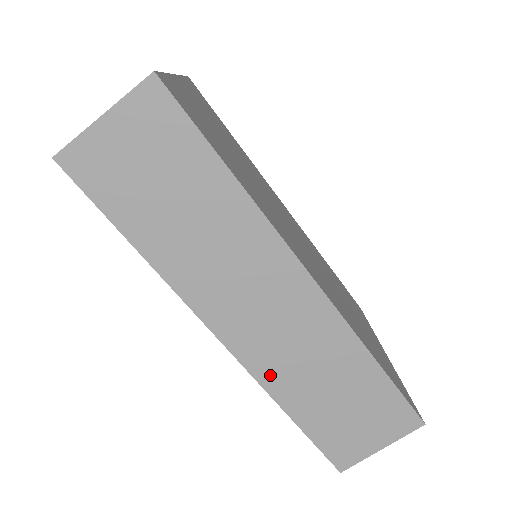
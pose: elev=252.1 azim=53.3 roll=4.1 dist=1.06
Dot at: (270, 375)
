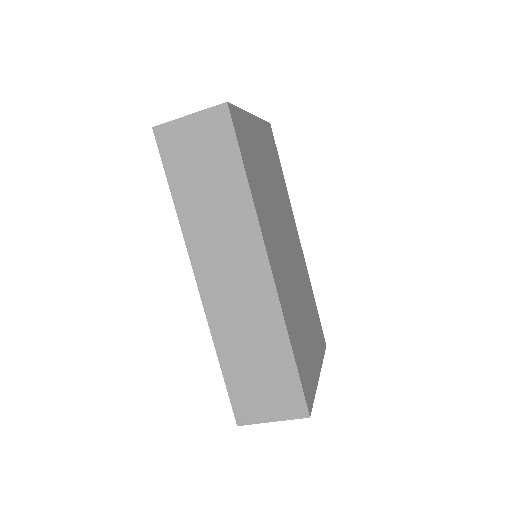
Dot at: (218, 324)
